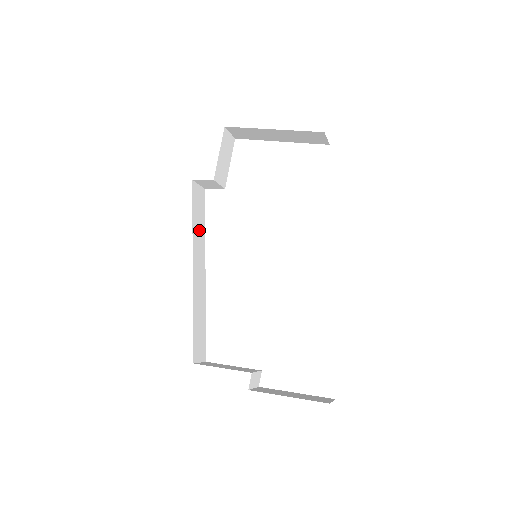
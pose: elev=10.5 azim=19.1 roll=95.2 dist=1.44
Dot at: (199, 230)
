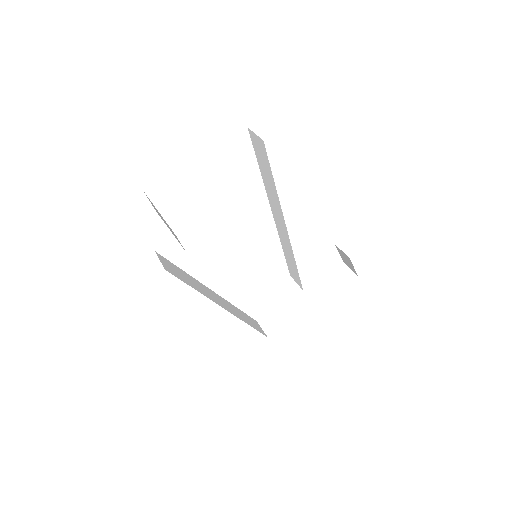
Dot at: (193, 283)
